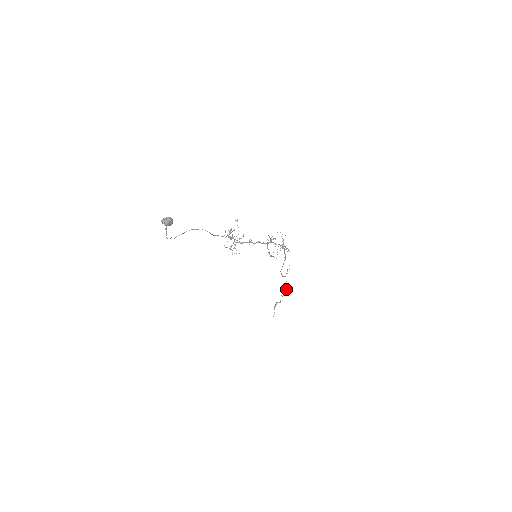
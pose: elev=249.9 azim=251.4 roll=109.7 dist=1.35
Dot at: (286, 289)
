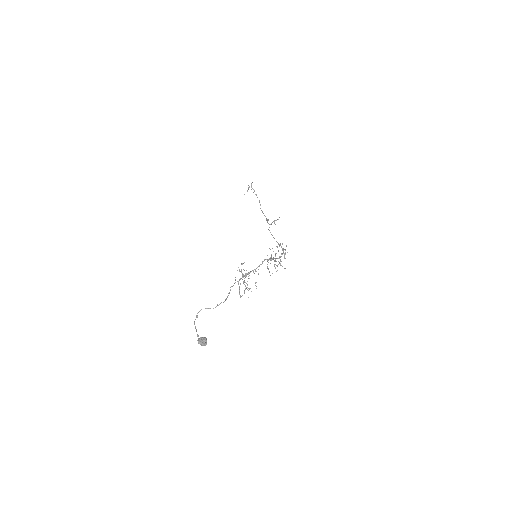
Dot at: (266, 219)
